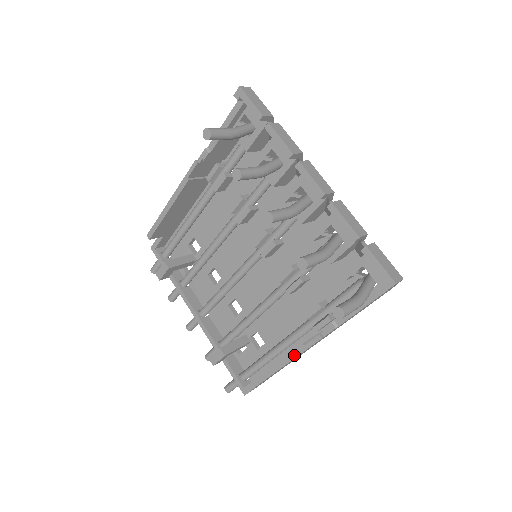
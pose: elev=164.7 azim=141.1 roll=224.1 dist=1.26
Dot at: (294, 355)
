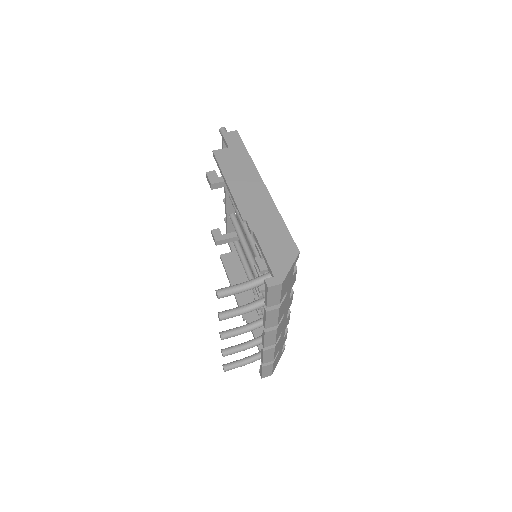
Dot at: (236, 299)
